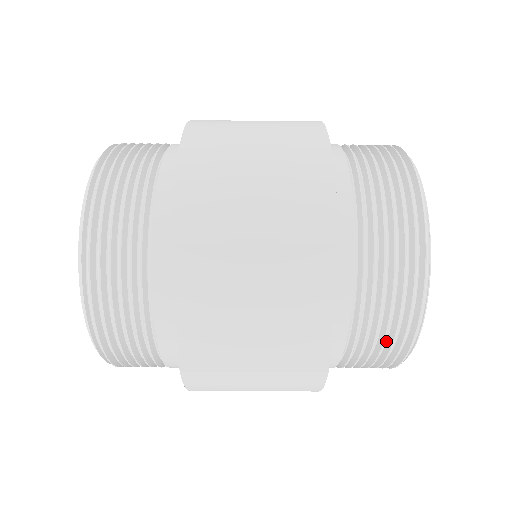
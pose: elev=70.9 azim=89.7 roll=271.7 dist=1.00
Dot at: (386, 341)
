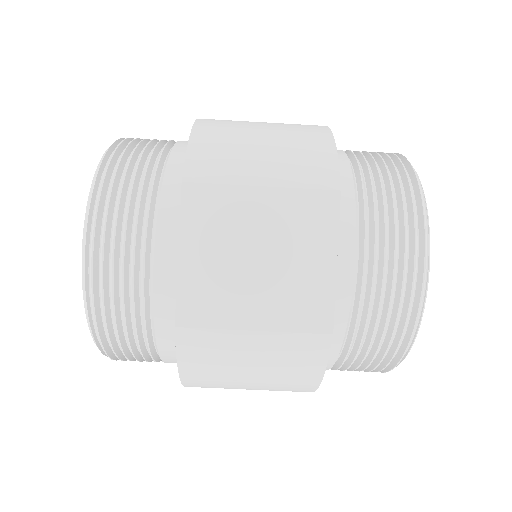
Dot at: (391, 313)
